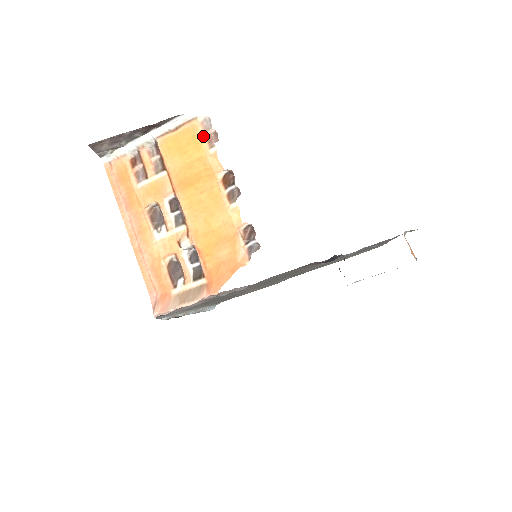
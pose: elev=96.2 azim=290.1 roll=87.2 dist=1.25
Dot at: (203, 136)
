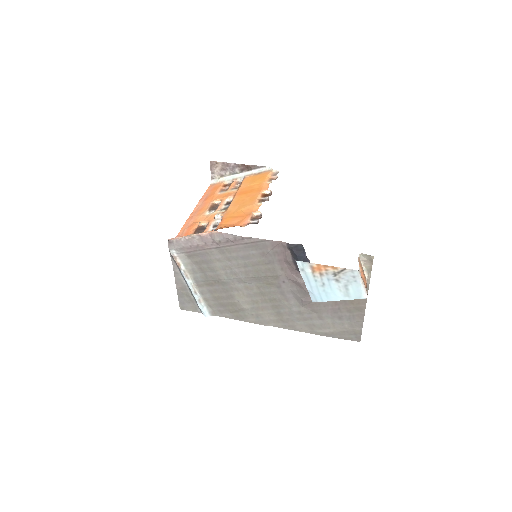
Dot at: (269, 177)
